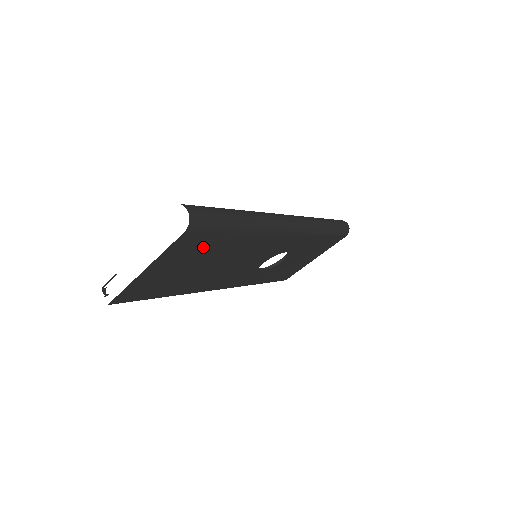
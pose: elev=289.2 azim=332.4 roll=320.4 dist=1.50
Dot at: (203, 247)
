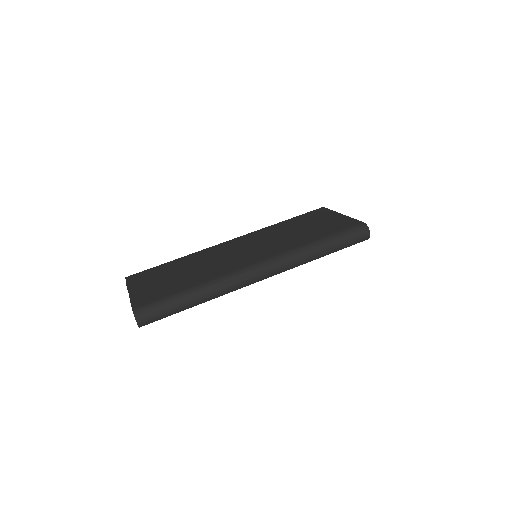
Dot at: occluded
